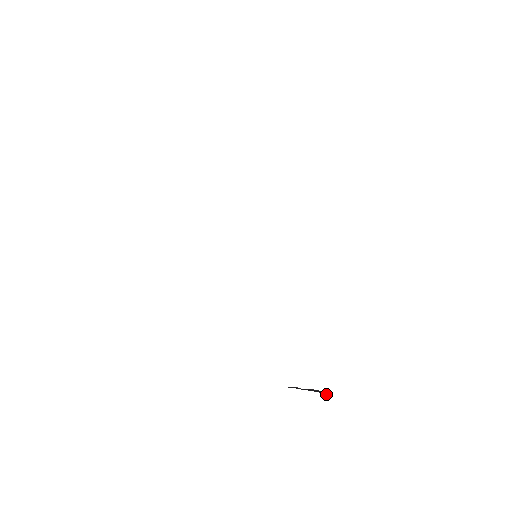
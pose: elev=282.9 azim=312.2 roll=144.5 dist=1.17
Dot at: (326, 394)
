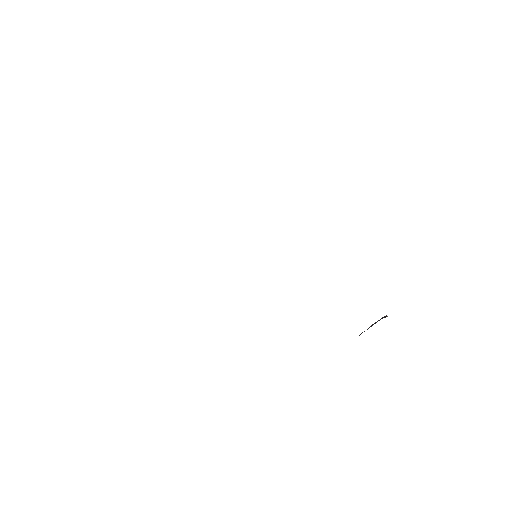
Dot at: occluded
